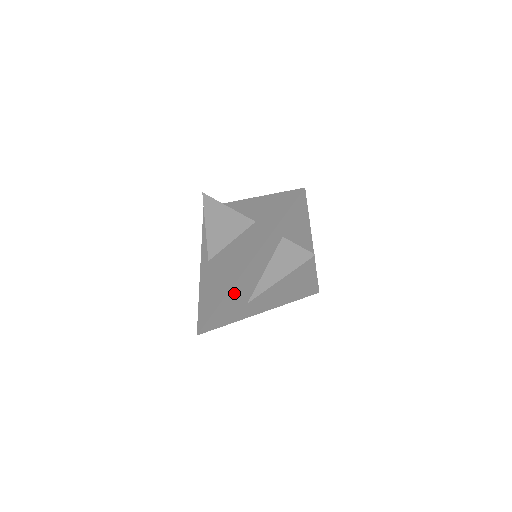
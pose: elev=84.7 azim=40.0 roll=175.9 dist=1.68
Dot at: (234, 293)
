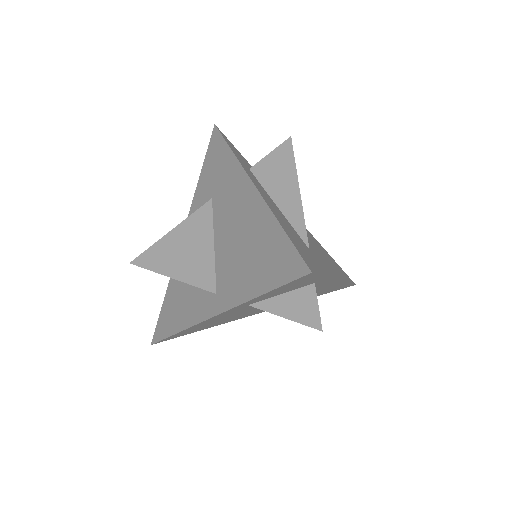
Dot at: (279, 219)
